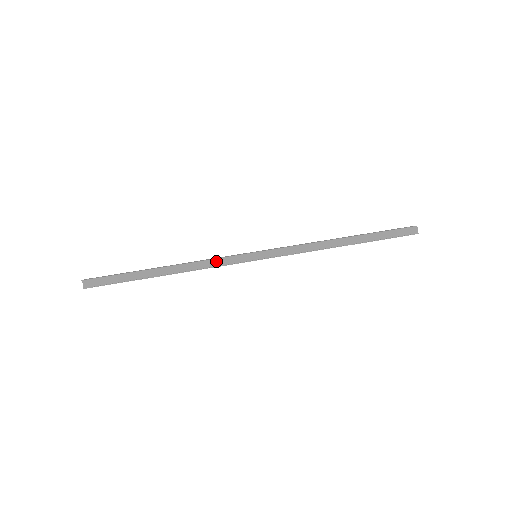
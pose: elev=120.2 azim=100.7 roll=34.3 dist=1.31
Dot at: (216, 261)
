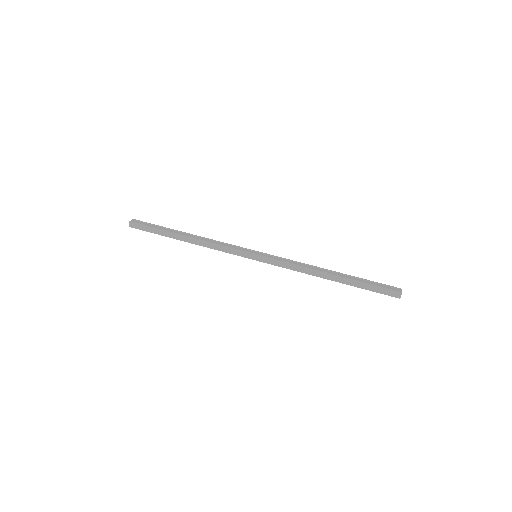
Dot at: (225, 245)
